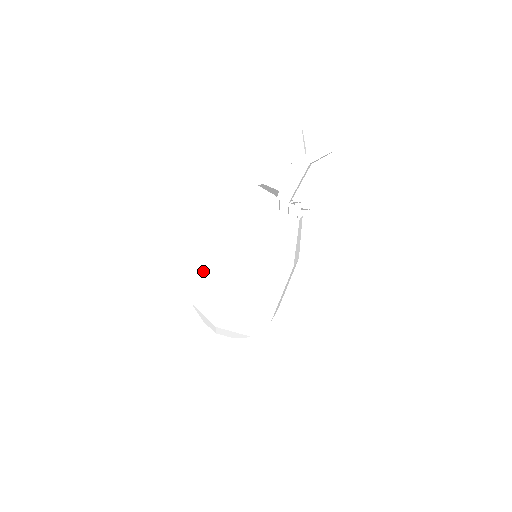
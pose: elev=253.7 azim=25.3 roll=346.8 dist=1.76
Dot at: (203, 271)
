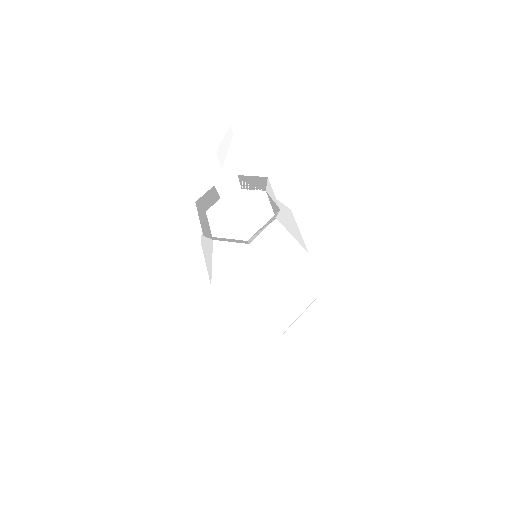
Dot at: (230, 317)
